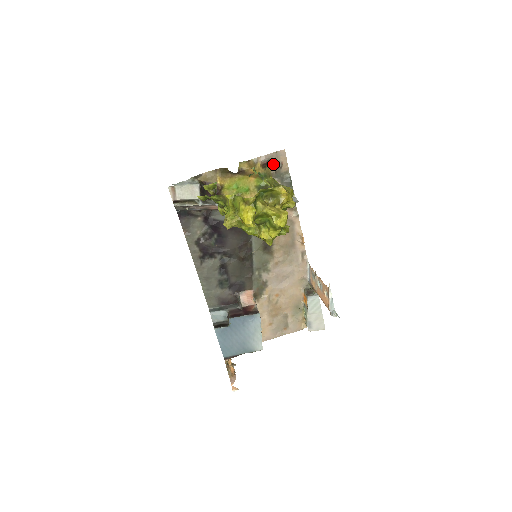
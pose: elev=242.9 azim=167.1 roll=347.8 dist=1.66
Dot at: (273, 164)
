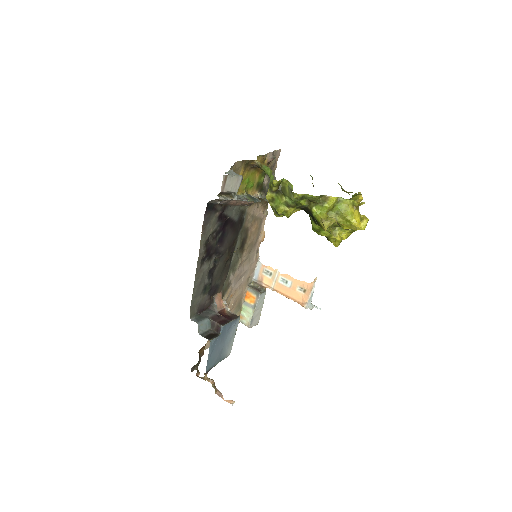
Dot at: (271, 162)
